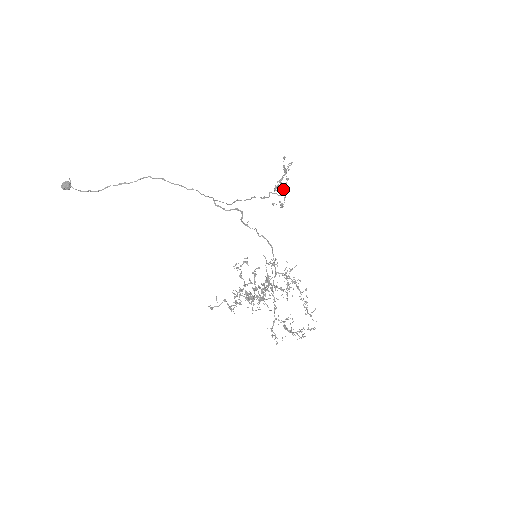
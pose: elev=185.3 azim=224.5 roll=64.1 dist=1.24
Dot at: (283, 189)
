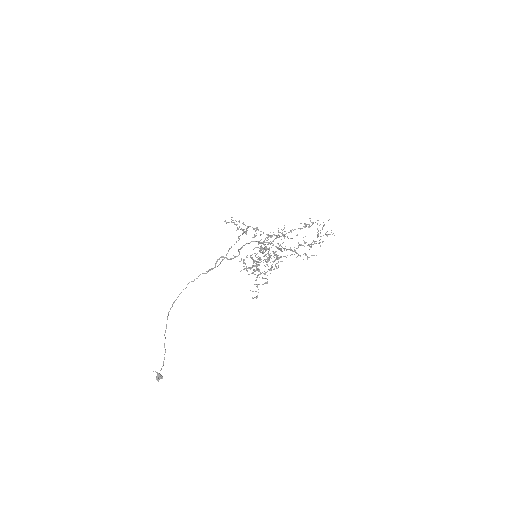
Dot at: occluded
